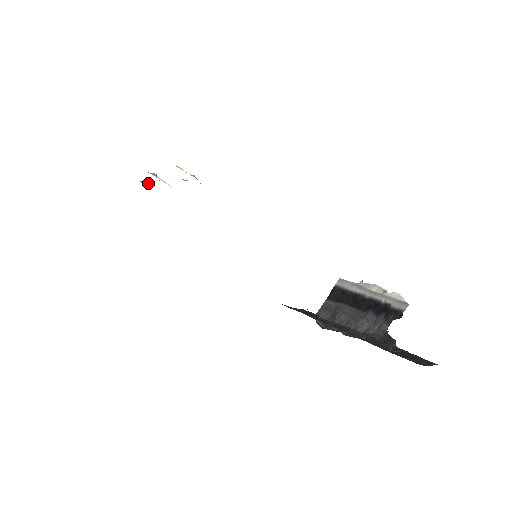
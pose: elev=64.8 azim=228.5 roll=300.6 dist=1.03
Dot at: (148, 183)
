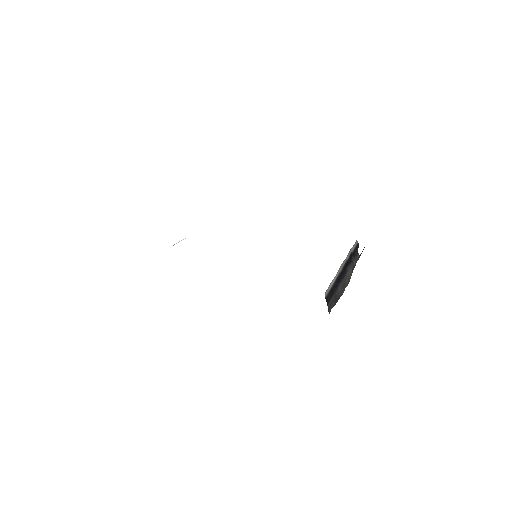
Dot at: occluded
